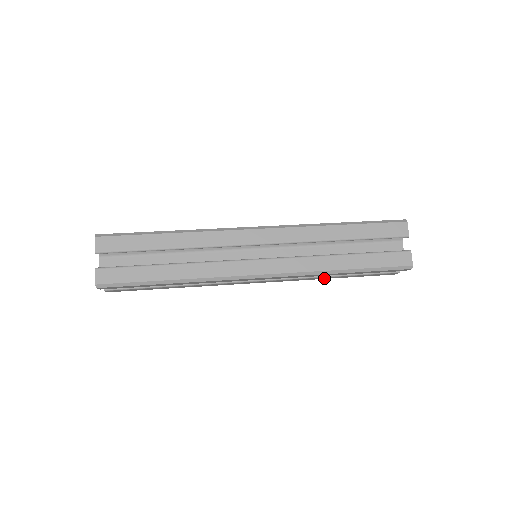
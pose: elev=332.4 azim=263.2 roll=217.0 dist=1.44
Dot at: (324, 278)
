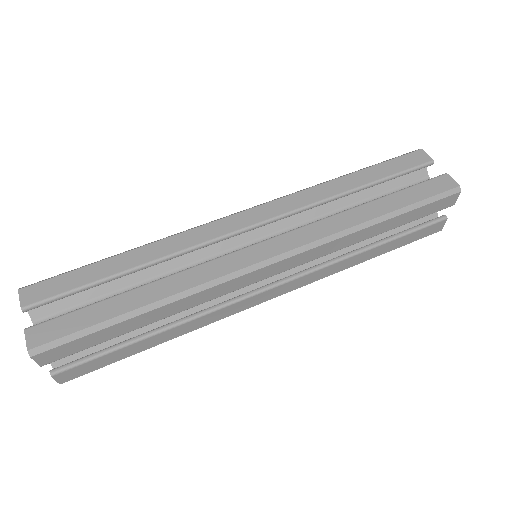
Dot at: occluded
